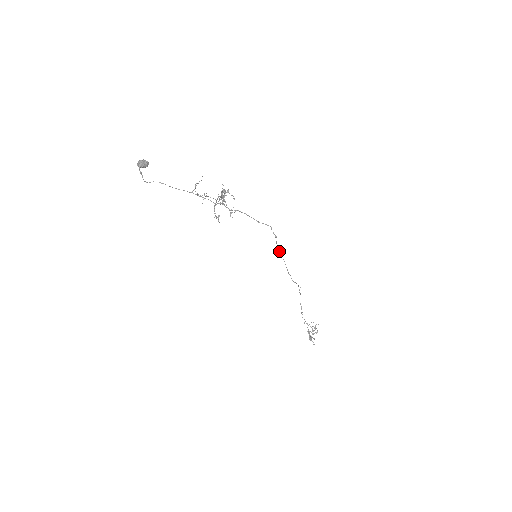
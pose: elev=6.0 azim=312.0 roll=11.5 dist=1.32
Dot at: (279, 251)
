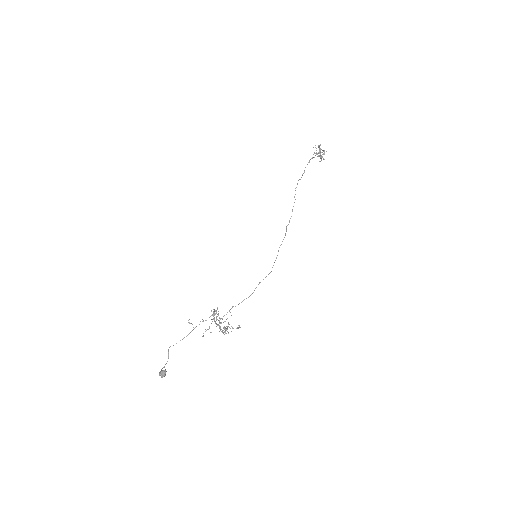
Dot at: occluded
